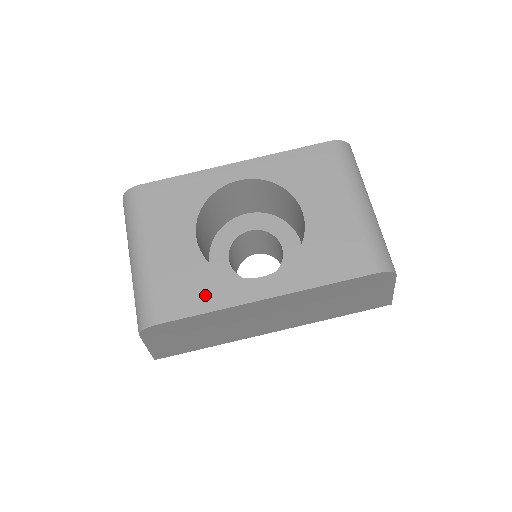
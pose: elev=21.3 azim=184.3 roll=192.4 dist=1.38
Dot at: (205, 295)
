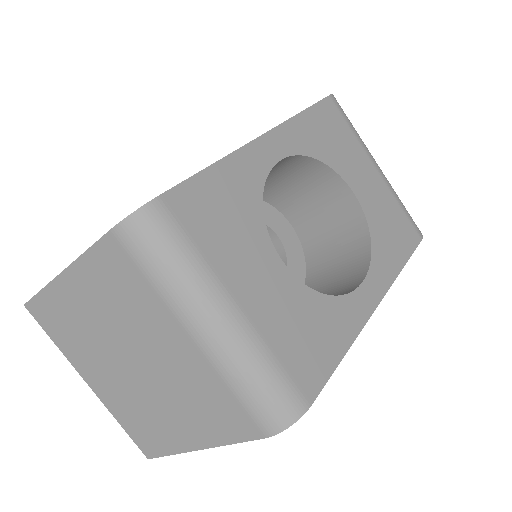
Dot at: (332, 334)
